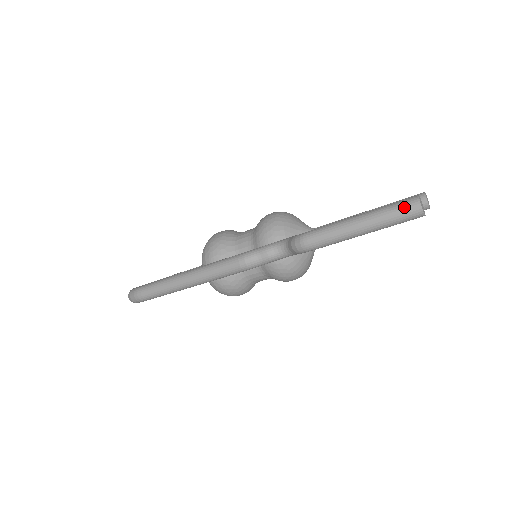
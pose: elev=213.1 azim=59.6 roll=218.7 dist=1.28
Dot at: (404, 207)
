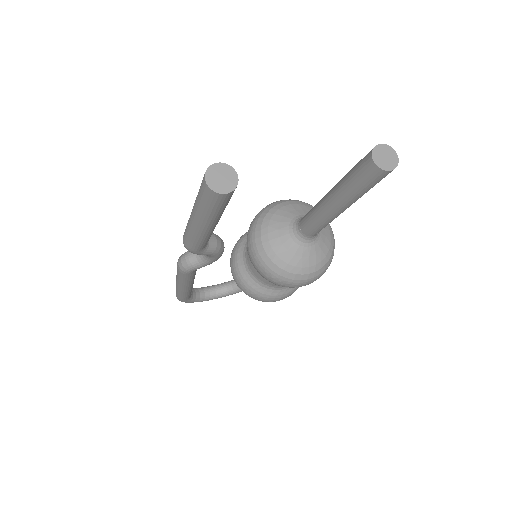
Dot at: (201, 185)
